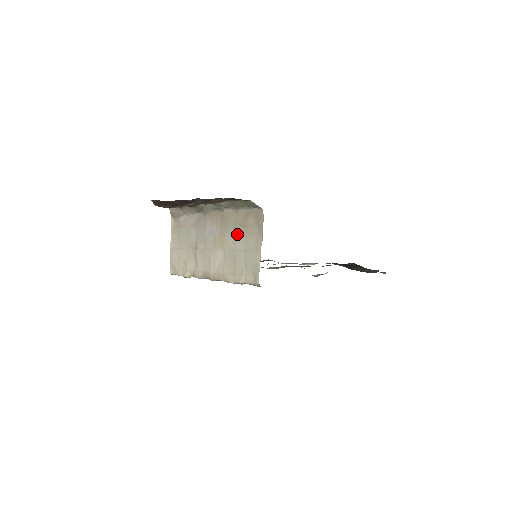
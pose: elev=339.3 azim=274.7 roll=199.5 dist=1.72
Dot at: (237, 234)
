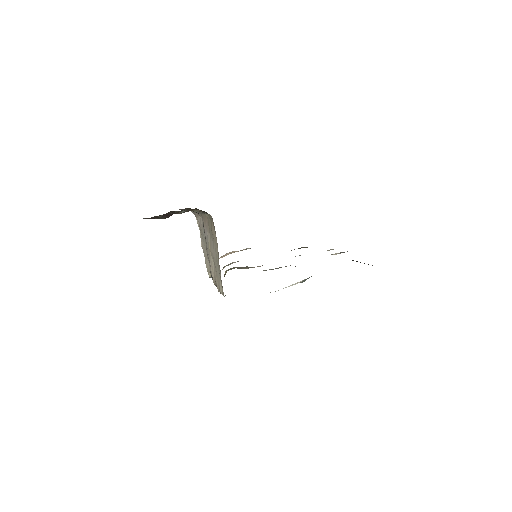
Dot at: (213, 242)
